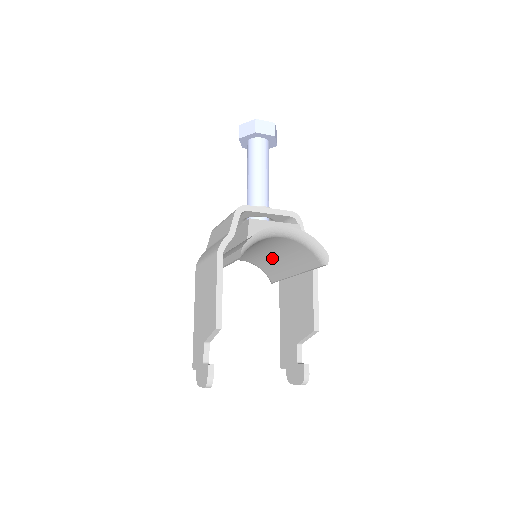
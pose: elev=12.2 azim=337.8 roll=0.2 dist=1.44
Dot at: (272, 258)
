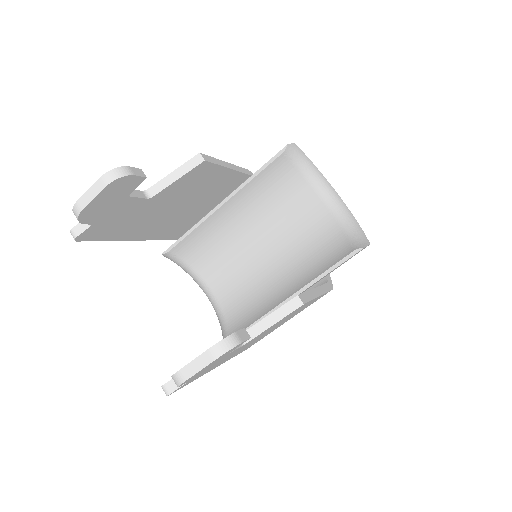
Dot at: (267, 282)
